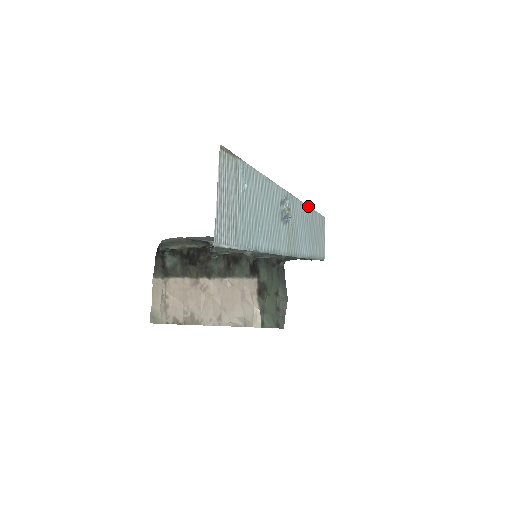
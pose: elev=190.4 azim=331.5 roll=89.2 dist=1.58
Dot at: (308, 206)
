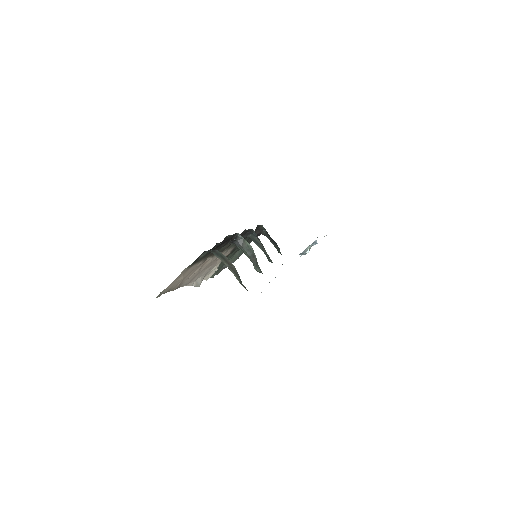
Dot at: occluded
